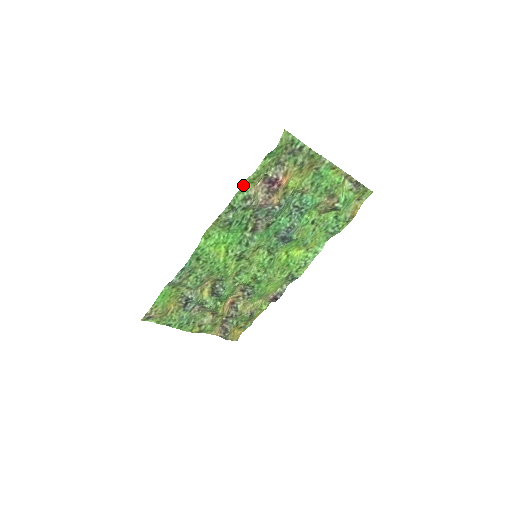
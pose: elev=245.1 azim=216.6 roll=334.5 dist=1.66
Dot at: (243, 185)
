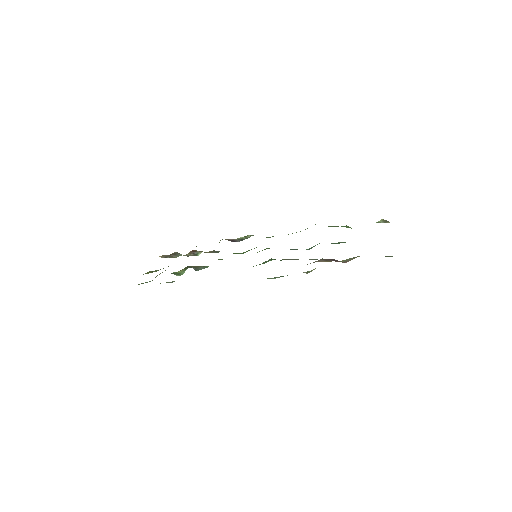
Dot at: occluded
